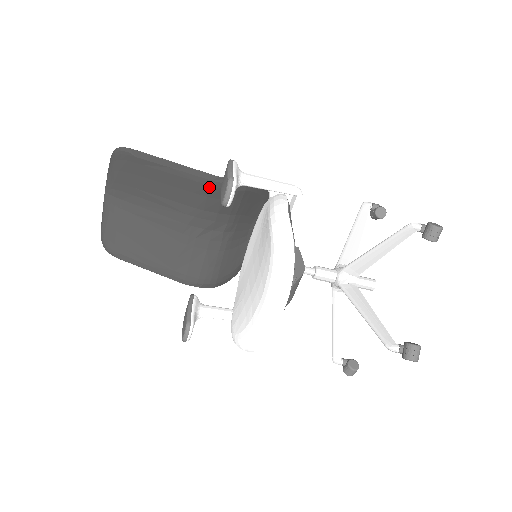
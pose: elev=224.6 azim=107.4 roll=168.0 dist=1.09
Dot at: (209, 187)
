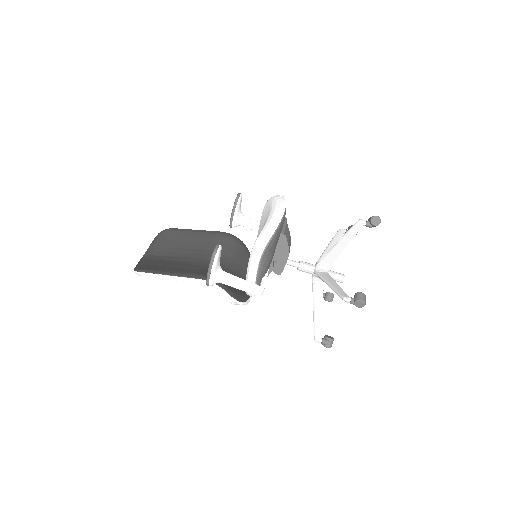
Dot at: (219, 237)
